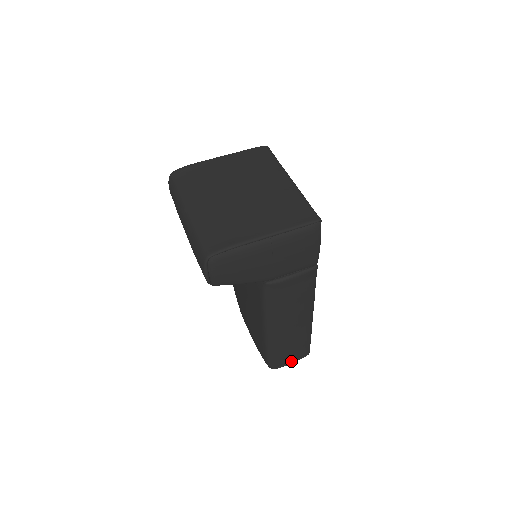
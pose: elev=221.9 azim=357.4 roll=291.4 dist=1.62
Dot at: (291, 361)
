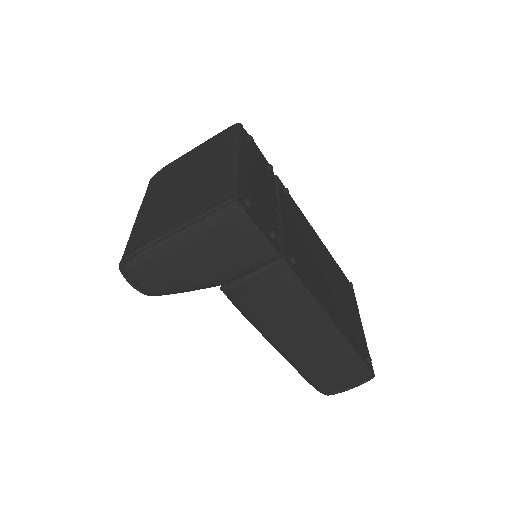
Dot at: (346, 386)
